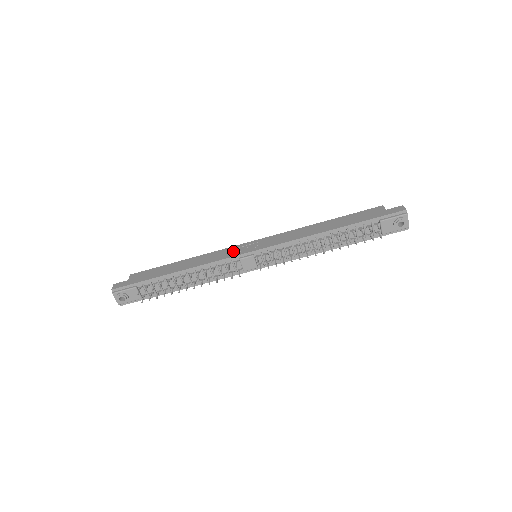
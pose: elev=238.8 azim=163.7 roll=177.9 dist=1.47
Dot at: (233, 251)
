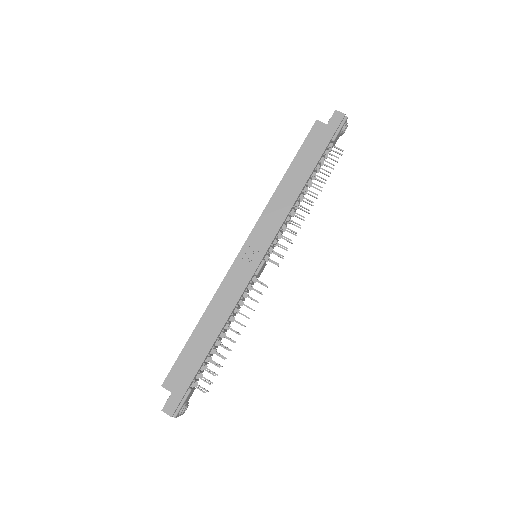
Dot at: (240, 273)
